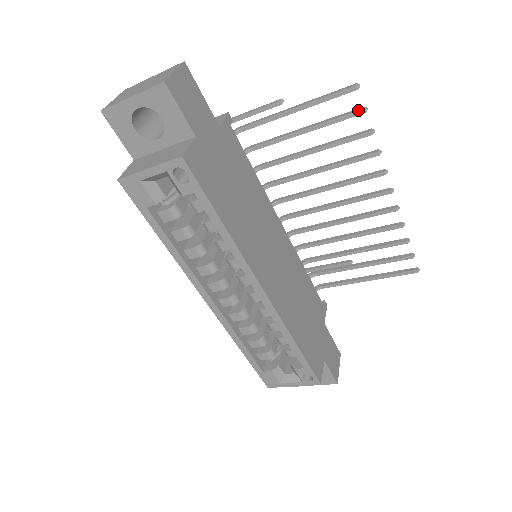
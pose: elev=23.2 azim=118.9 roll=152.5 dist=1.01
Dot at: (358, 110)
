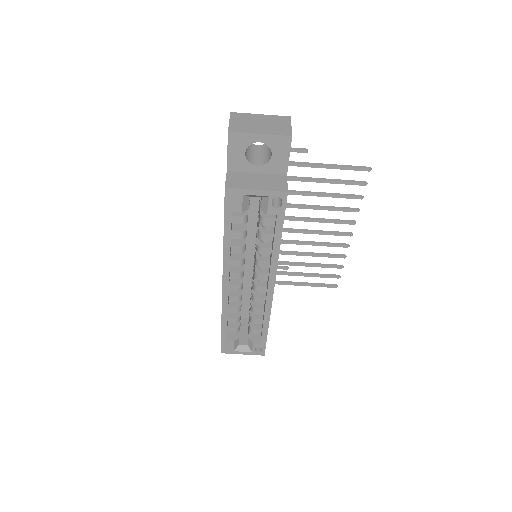
Dot at: (362, 182)
